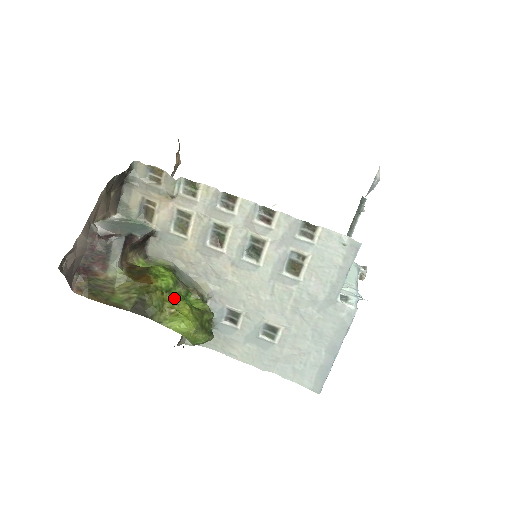
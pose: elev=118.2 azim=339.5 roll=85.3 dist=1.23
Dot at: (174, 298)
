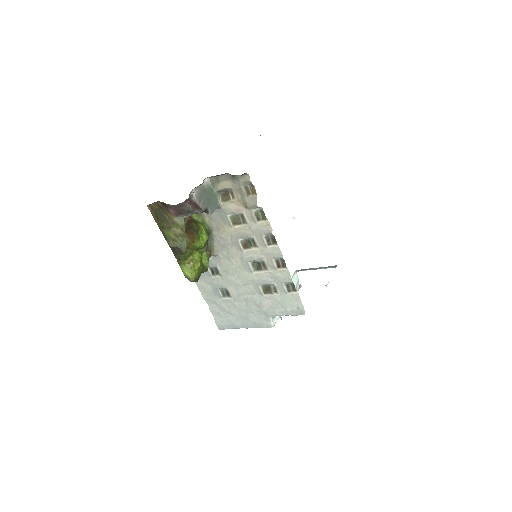
Dot at: (197, 254)
